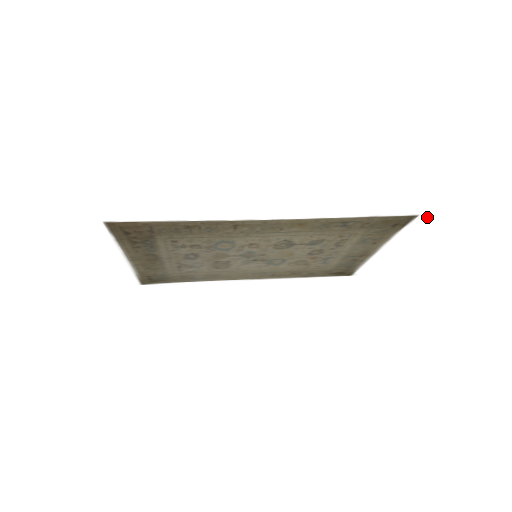
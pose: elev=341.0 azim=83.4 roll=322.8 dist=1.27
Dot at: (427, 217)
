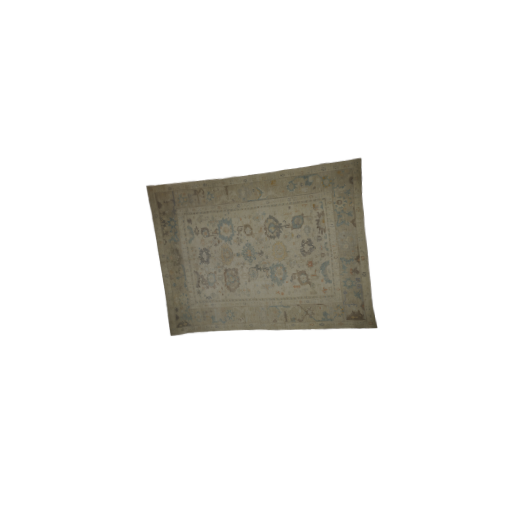
Dot at: (371, 162)
